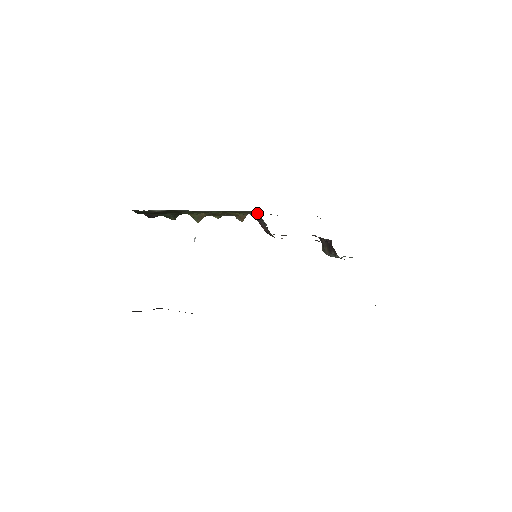
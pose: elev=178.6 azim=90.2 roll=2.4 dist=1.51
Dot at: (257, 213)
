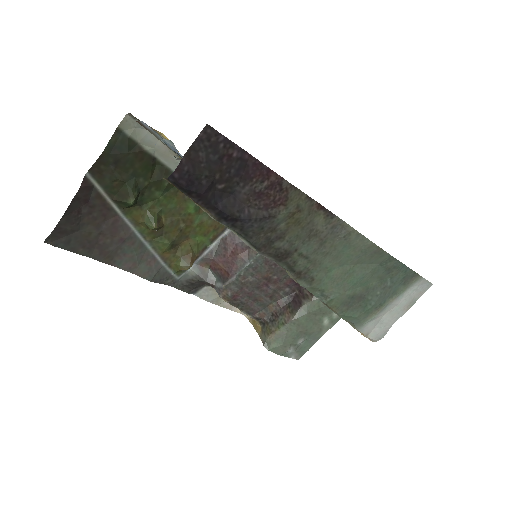
Dot at: occluded
